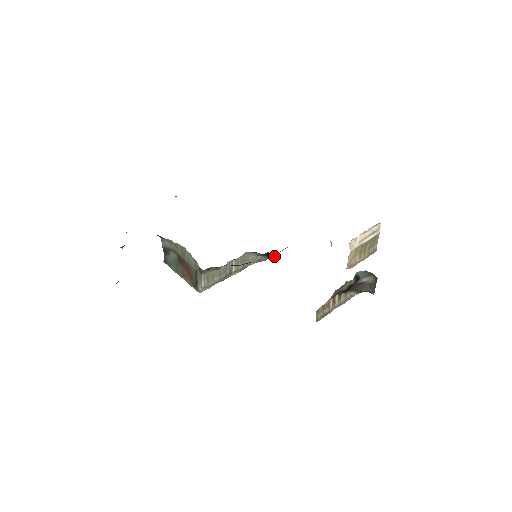
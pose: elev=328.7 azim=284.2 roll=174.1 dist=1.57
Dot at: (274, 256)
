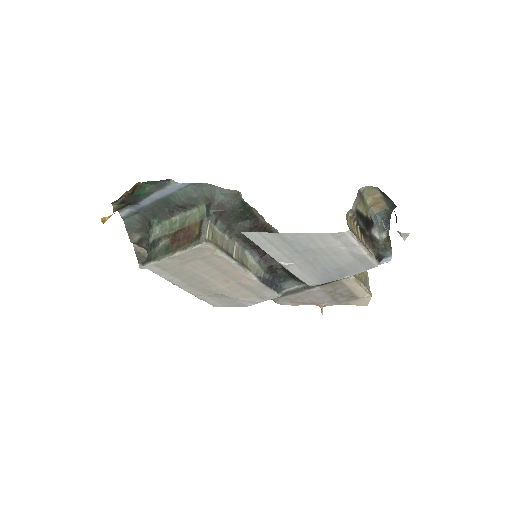
Dot at: occluded
